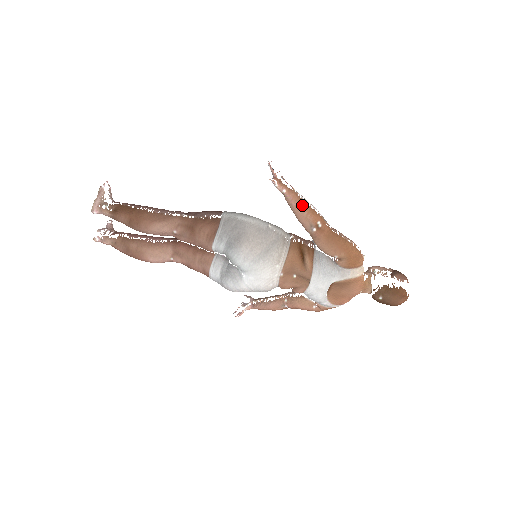
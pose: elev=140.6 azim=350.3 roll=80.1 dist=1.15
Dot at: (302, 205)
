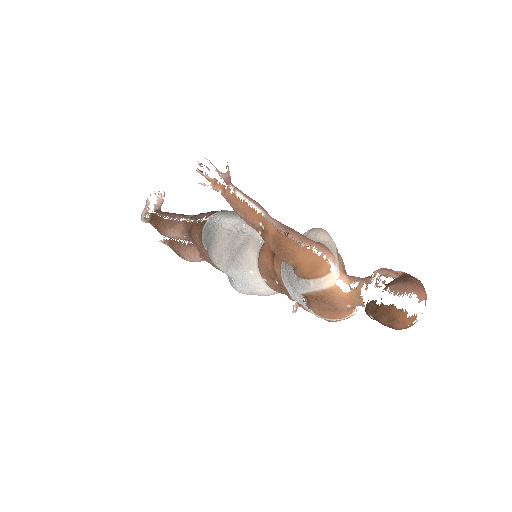
Dot at: (238, 206)
